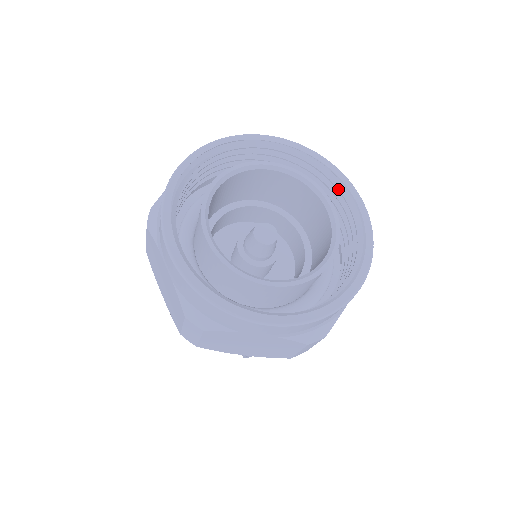
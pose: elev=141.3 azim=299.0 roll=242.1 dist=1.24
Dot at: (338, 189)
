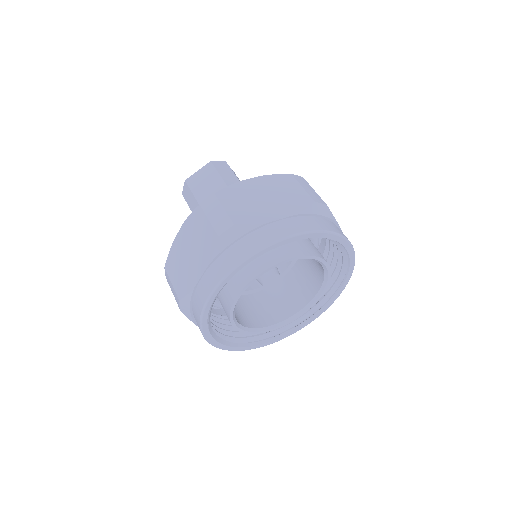
Dot at: (337, 245)
